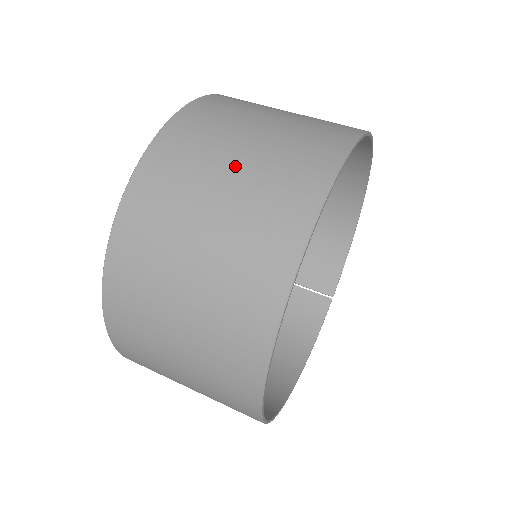
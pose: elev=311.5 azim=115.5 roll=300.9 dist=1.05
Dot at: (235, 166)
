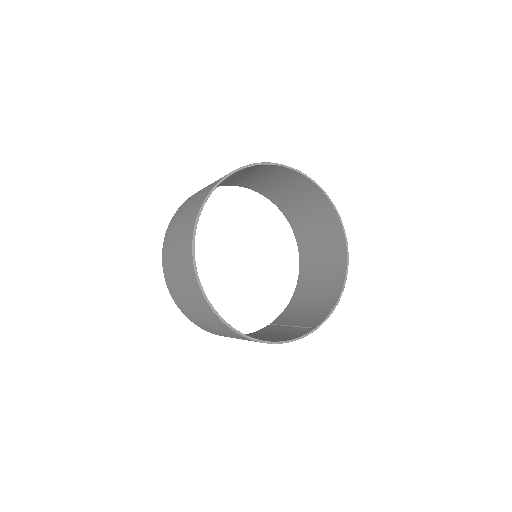
Dot at: occluded
